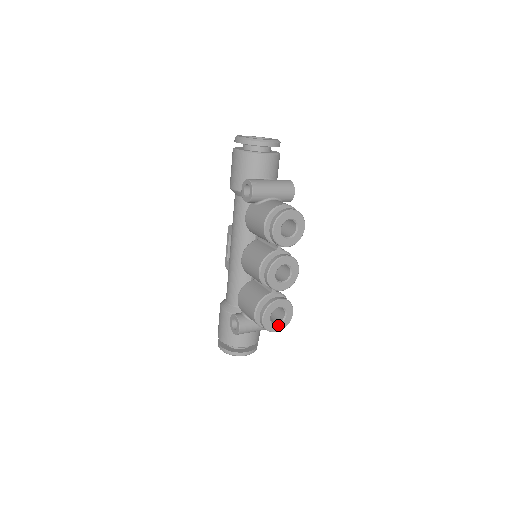
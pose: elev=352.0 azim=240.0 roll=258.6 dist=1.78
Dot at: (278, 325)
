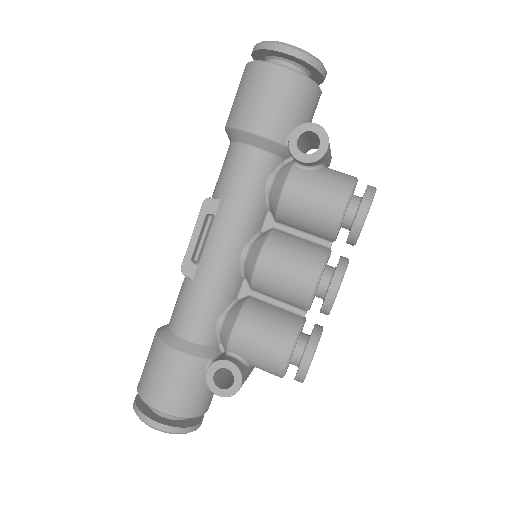
Dot at: occluded
